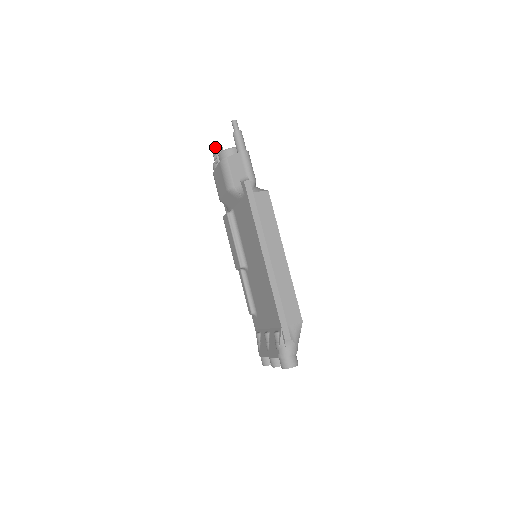
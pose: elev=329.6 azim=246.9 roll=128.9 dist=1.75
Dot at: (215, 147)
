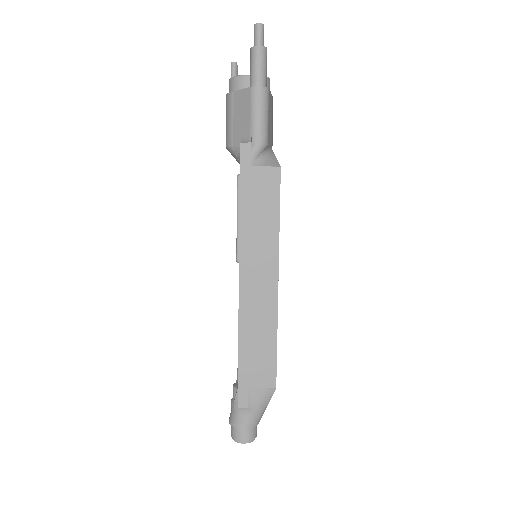
Dot at: (232, 66)
